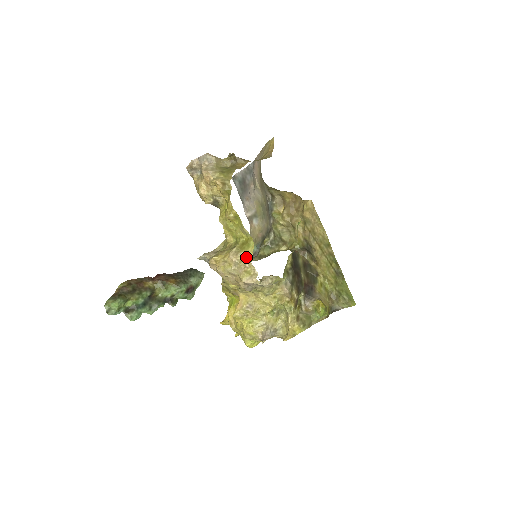
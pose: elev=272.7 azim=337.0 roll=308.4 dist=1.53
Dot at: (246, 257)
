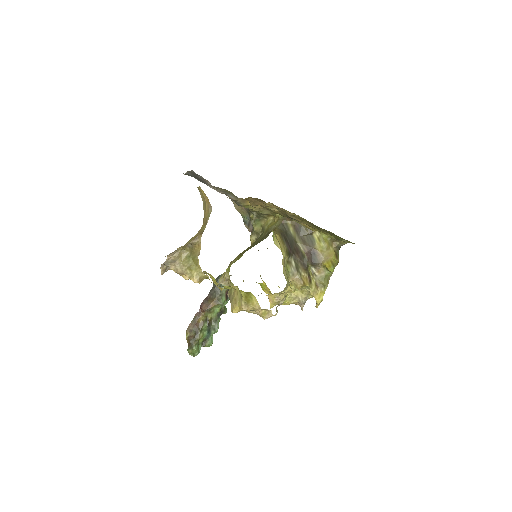
Dot at: (255, 306)
